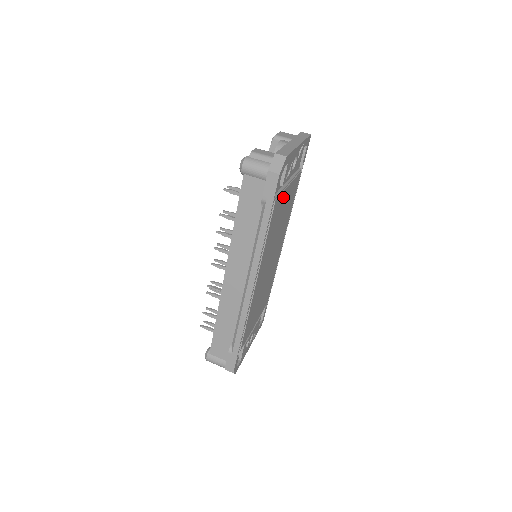
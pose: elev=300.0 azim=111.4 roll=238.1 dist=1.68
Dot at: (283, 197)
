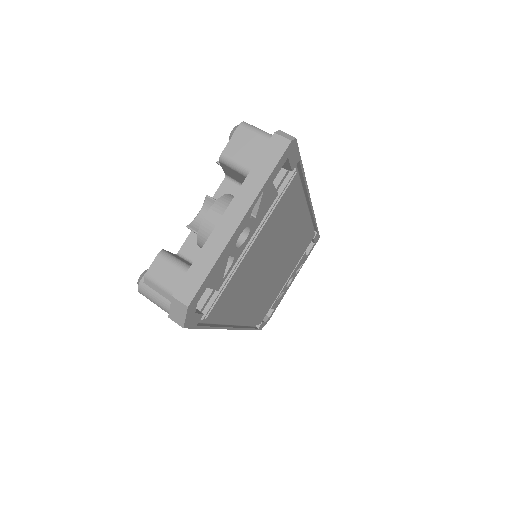
Dot at: (239, 271)
